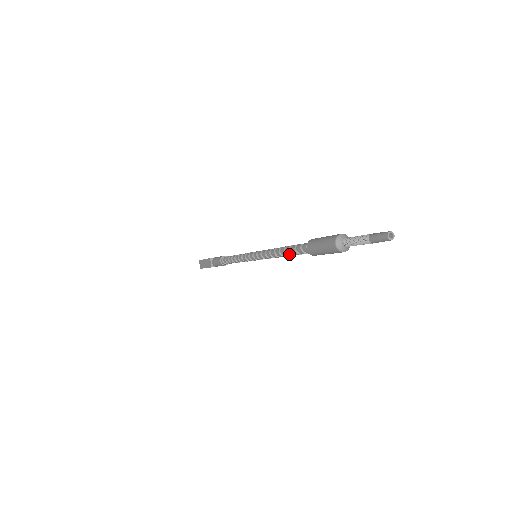
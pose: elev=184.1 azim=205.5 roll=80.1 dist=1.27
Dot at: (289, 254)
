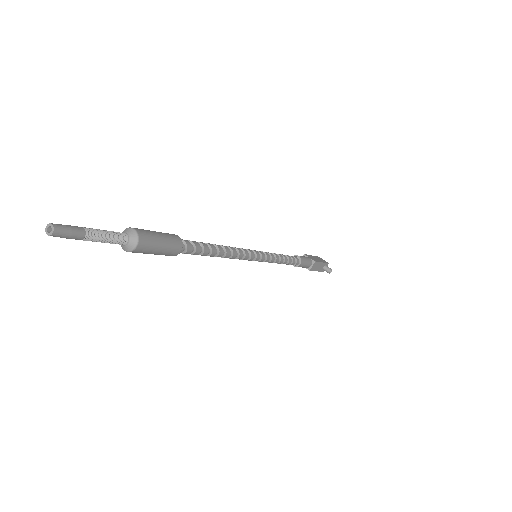
Dot at: occluded
